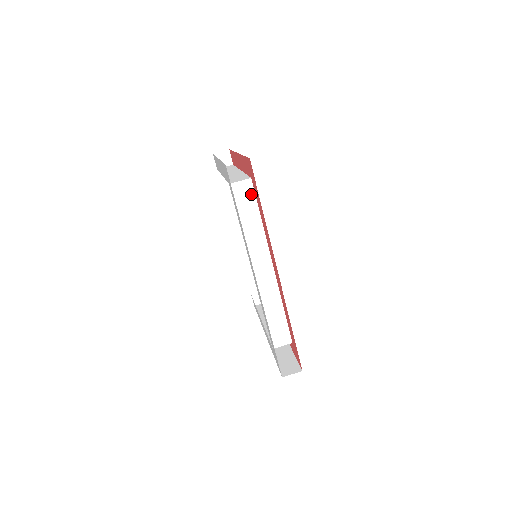
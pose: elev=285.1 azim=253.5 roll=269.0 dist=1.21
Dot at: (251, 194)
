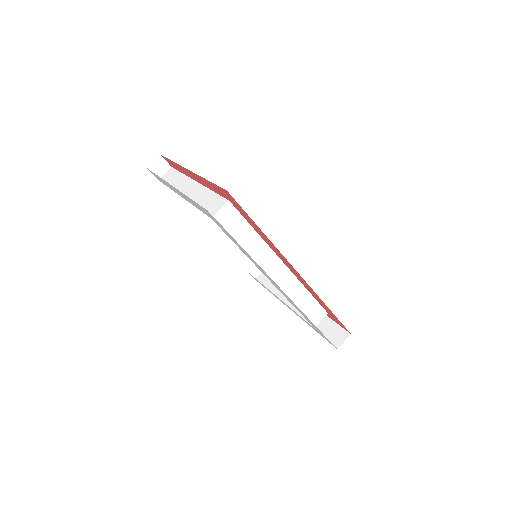
Dot at: (236, 215)
